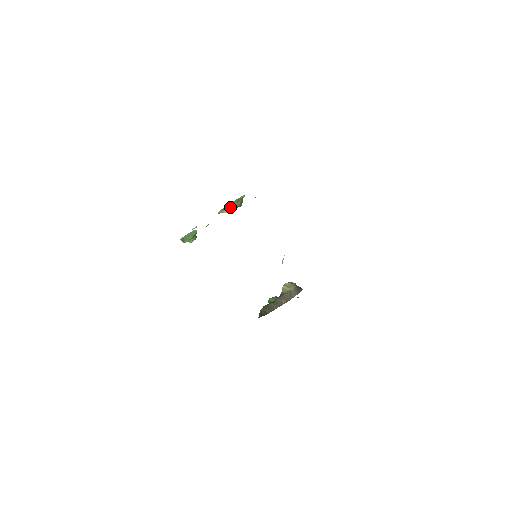
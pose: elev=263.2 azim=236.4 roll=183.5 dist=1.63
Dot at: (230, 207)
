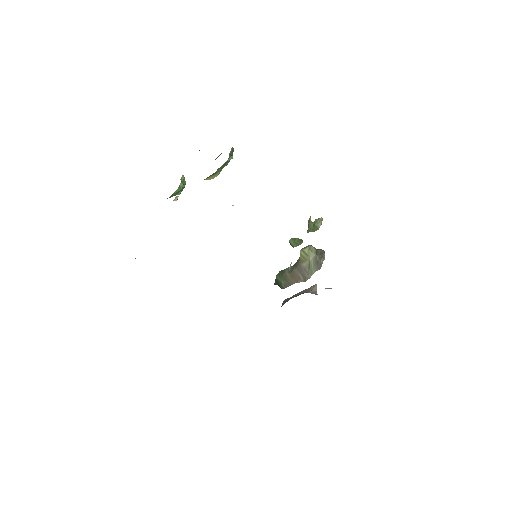
Dot at: (215, 173)
